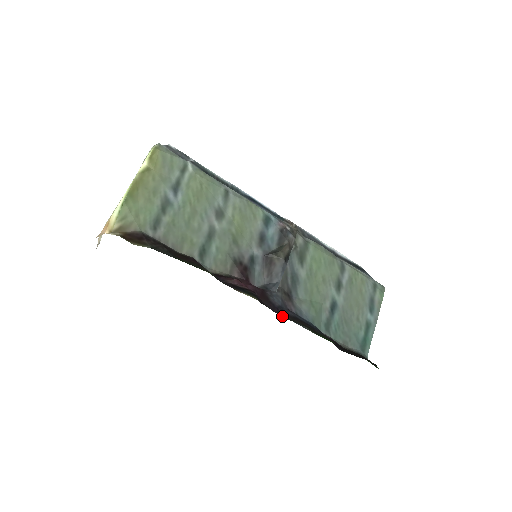
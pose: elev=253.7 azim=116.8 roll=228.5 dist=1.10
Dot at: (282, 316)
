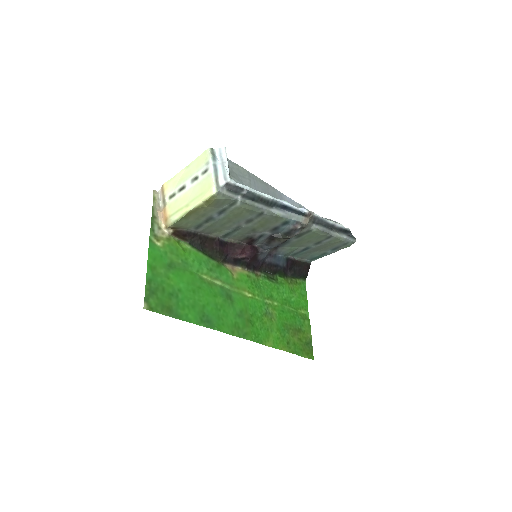
Dot at: (259, 269)
